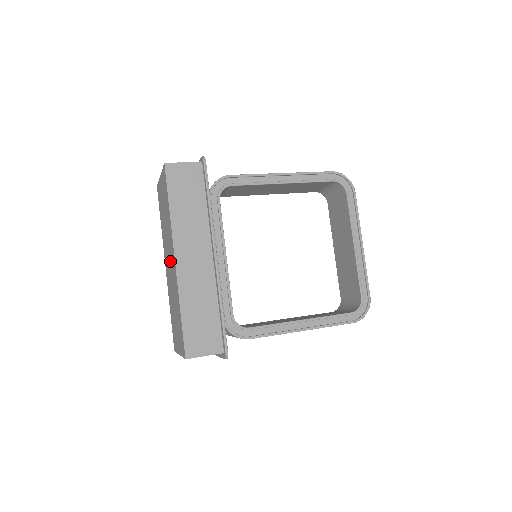
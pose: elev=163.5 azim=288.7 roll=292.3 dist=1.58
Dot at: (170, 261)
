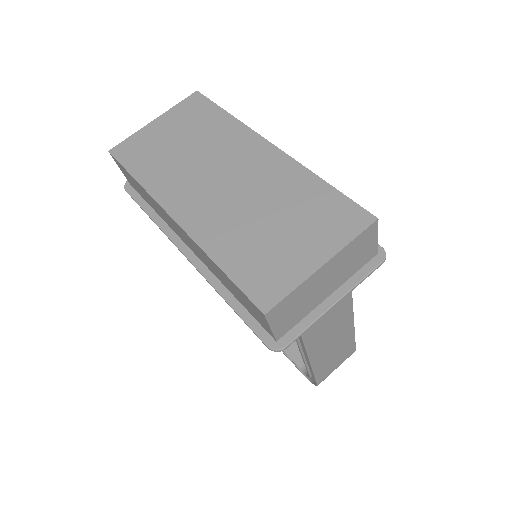
Dot at: (232, 171)
